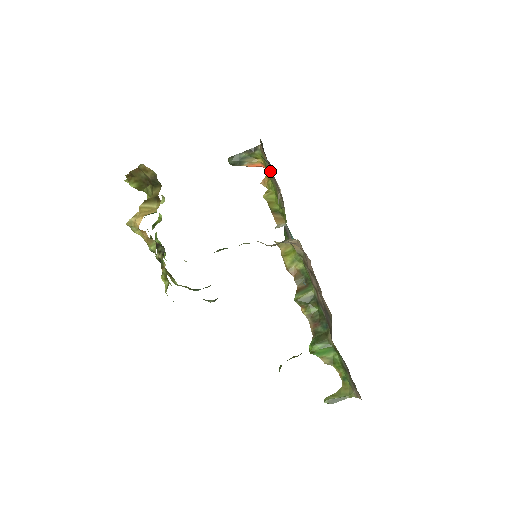
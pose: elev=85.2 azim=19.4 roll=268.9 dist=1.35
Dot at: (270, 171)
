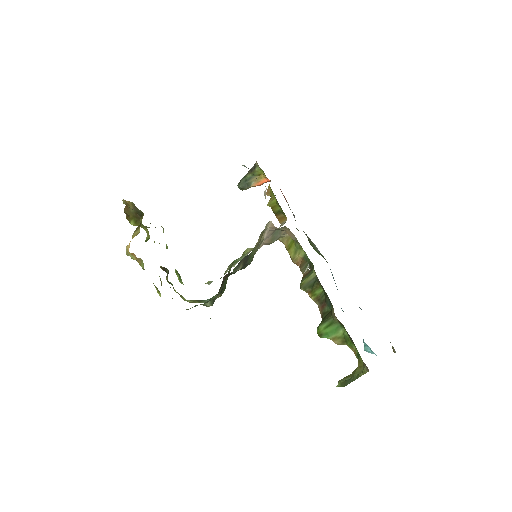
Dot at: occluded
